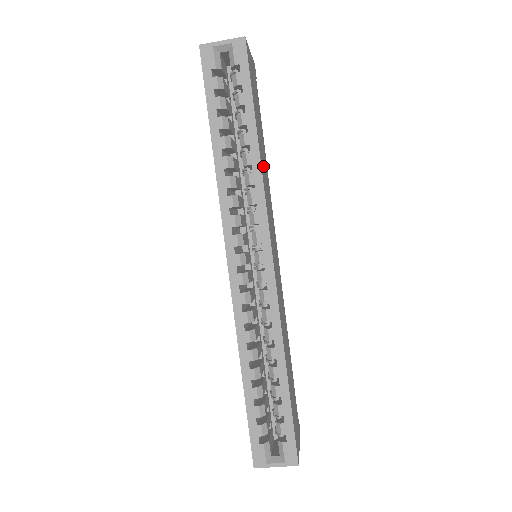
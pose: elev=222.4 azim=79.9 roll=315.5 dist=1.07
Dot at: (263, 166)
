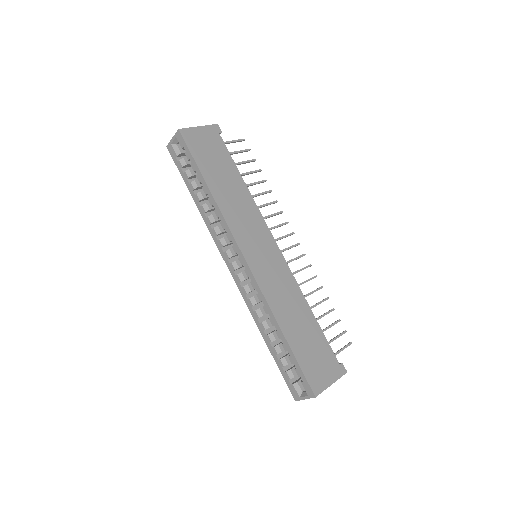
Dot at: (227, 199)
